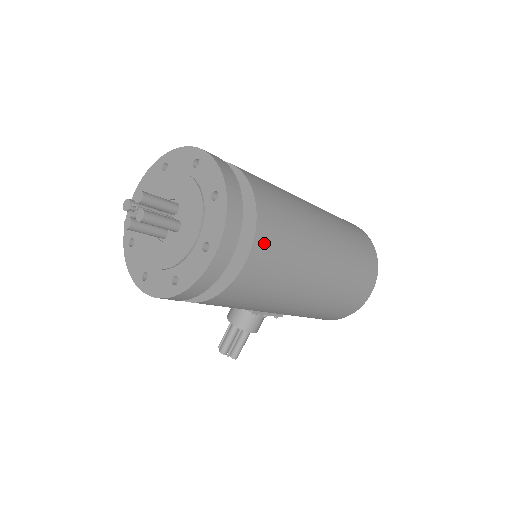
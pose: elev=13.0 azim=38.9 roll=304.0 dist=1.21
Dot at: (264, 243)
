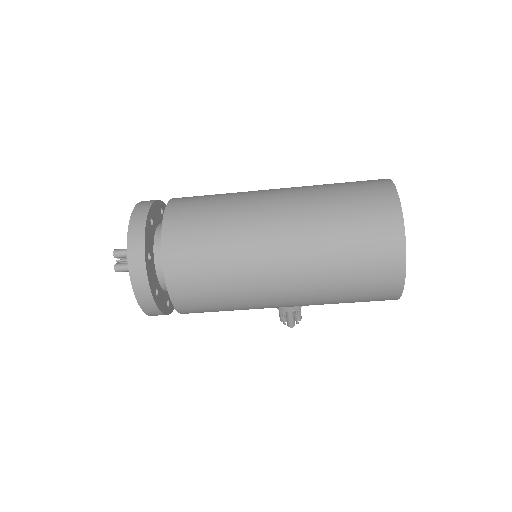
Dot at: (180, 285)
